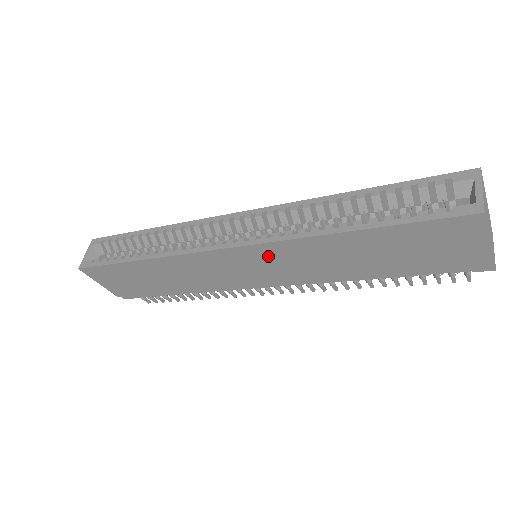
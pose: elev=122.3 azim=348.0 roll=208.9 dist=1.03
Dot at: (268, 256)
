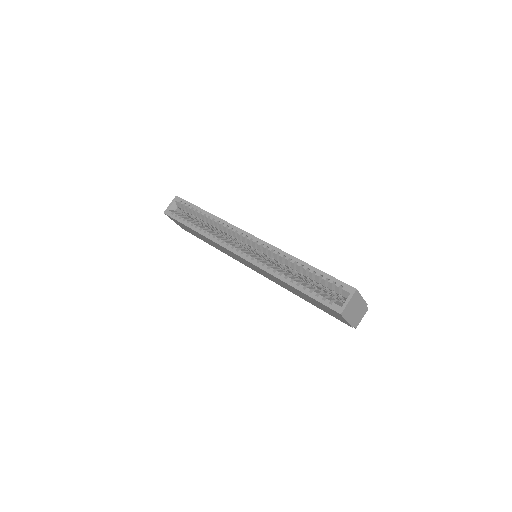
Dot at: (256, 268)
